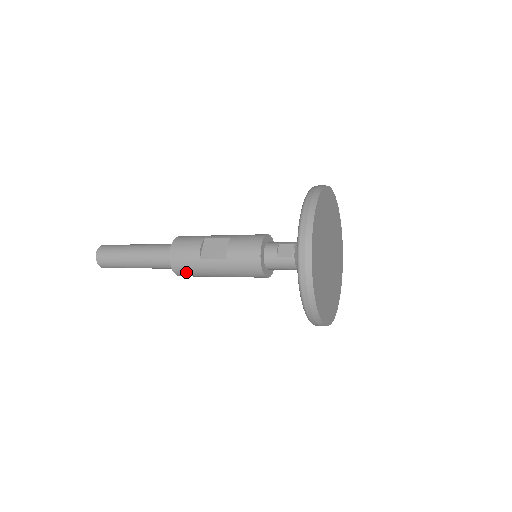
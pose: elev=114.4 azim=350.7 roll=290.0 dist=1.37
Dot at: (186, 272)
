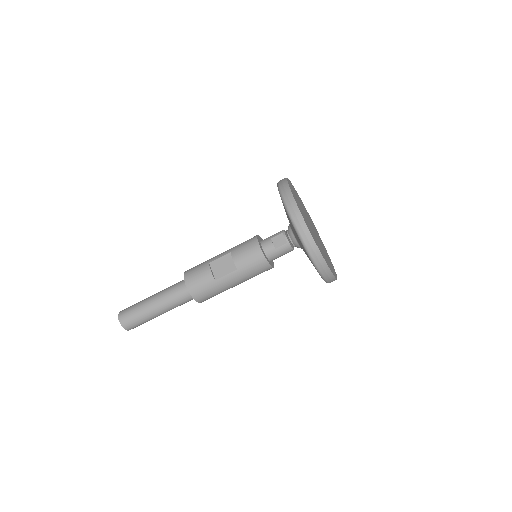
Dot at: (207, 296)
